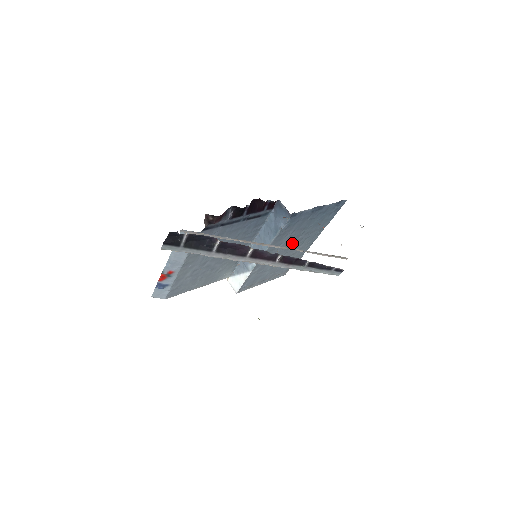
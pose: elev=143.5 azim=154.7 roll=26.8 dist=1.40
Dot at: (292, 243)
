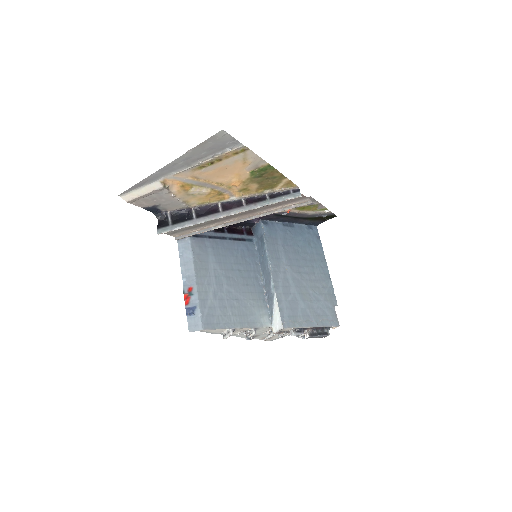
Dot at: (298, 265)
